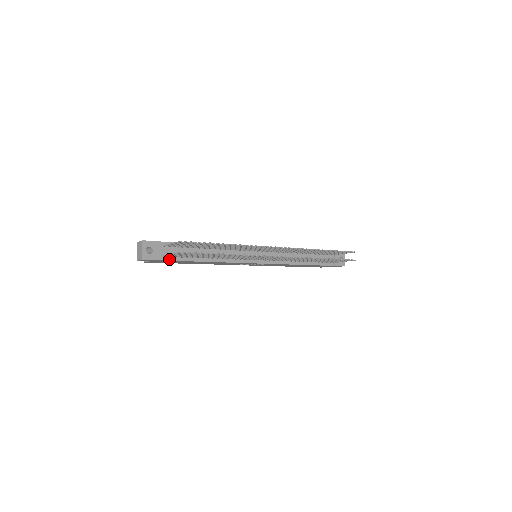
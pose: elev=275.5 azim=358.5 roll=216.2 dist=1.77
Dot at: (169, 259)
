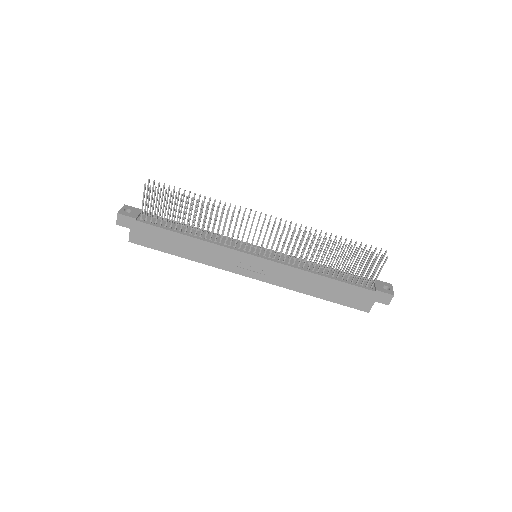
Dot at: (146, 223)
